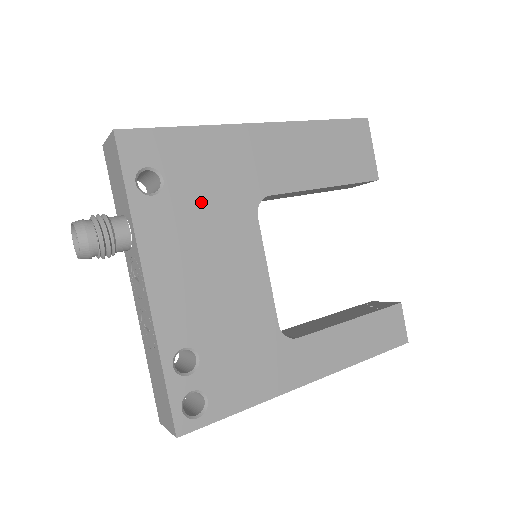
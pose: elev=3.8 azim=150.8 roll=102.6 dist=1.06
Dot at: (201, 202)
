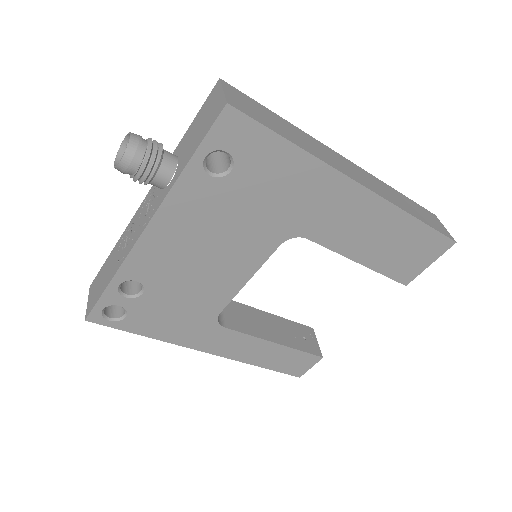
Dot at: (246, 206)
